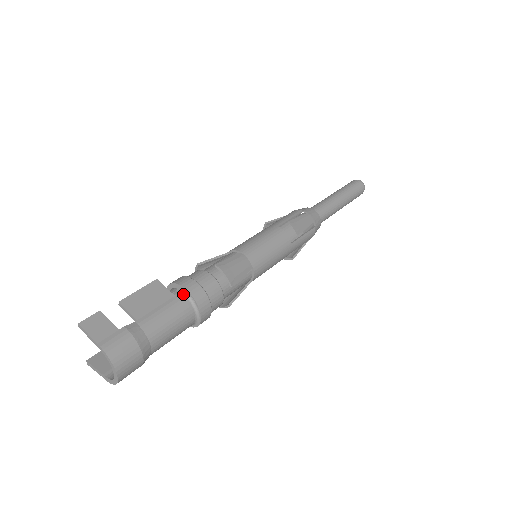
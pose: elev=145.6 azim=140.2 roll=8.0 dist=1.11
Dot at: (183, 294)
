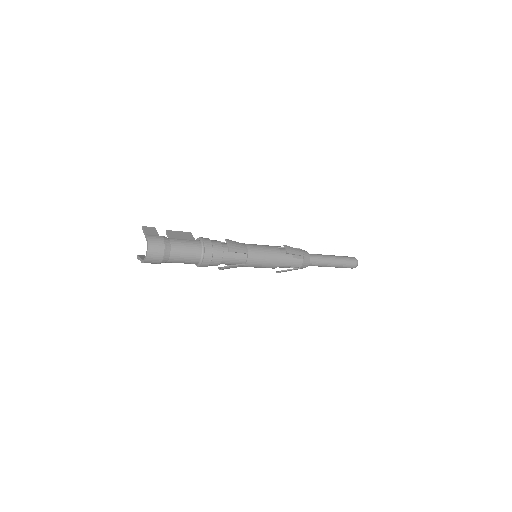
Dot at: (200, 241)
